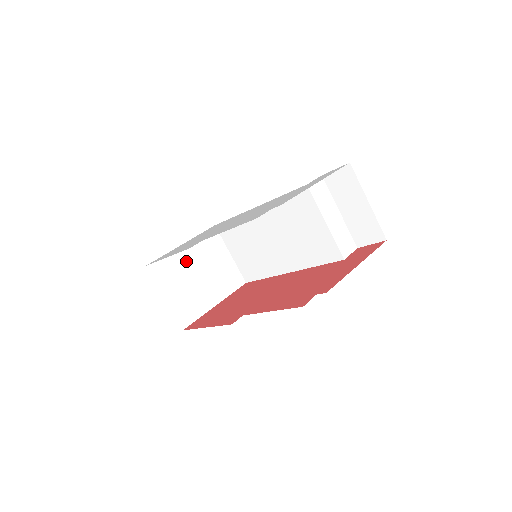
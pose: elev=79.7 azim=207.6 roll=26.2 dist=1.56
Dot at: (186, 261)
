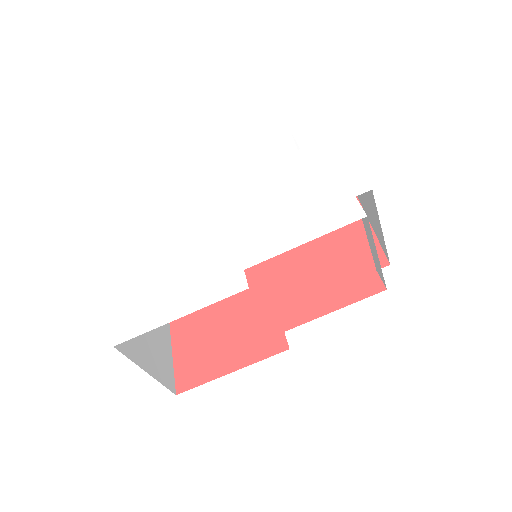
Dot at: occluded
